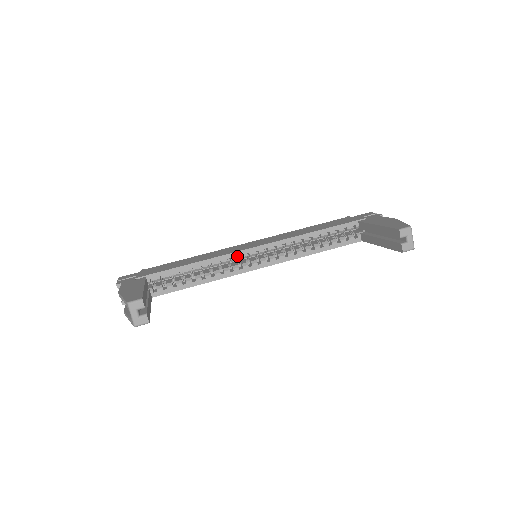
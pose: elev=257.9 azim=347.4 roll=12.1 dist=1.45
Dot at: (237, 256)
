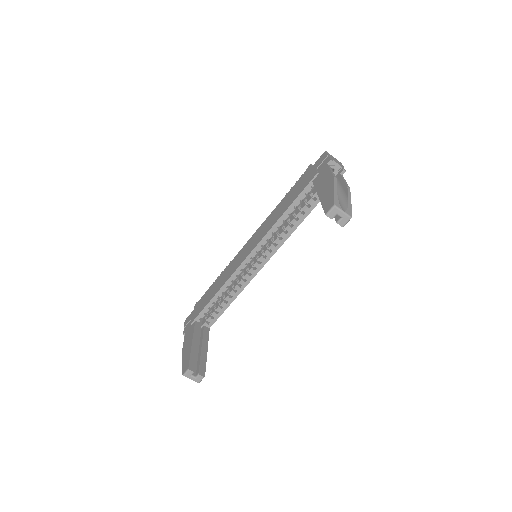
Dot at: occluded
